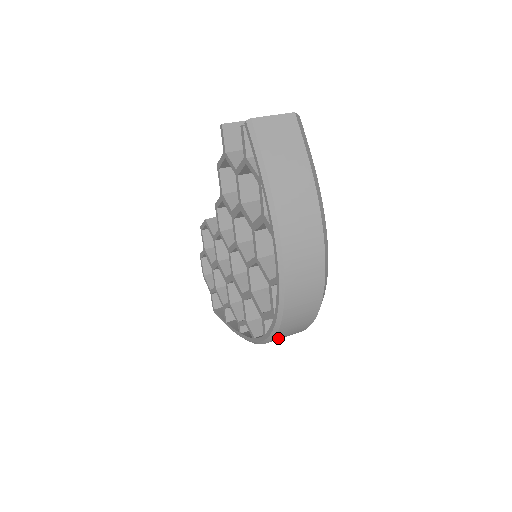
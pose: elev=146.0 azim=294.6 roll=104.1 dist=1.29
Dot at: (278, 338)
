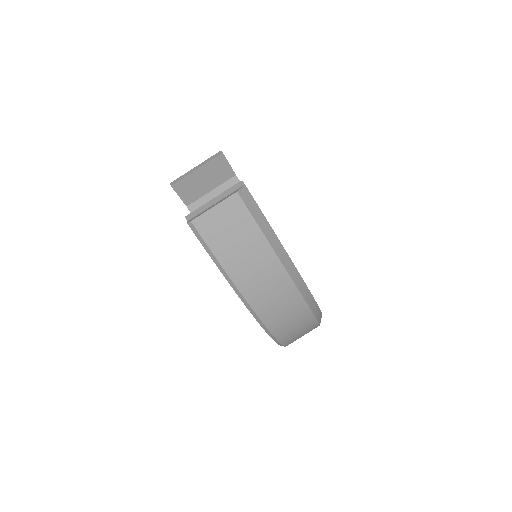
Dot at: occluded
